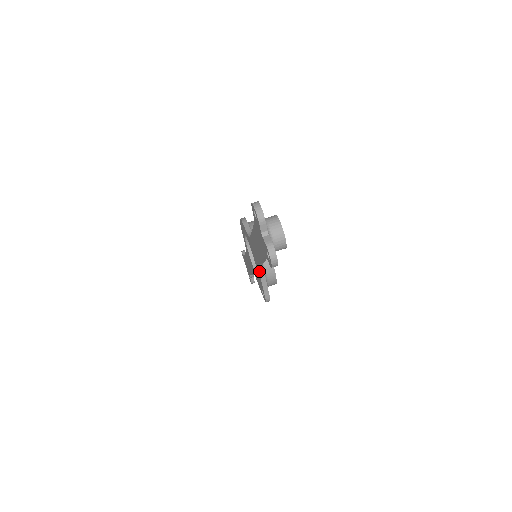
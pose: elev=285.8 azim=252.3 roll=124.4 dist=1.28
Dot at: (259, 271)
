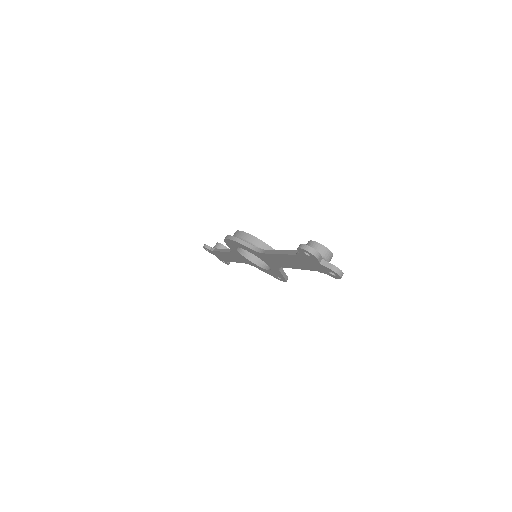
Dot at: (279, 269)
